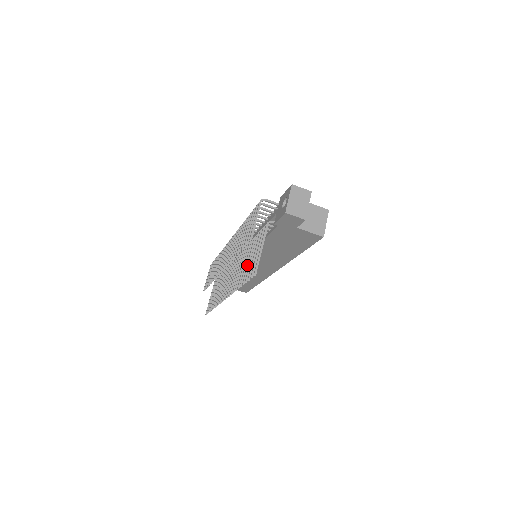
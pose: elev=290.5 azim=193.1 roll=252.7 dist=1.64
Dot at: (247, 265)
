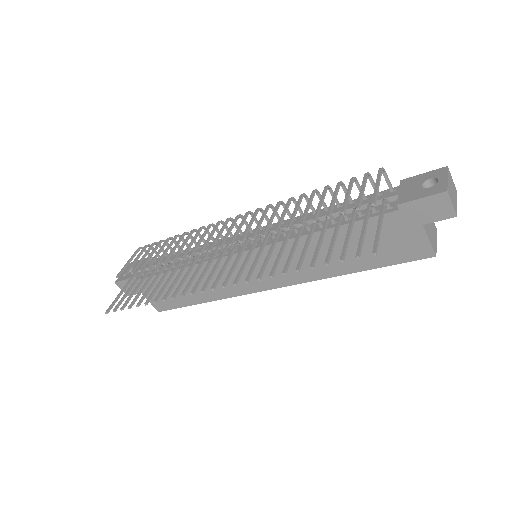
Dot at: (319, 245)
